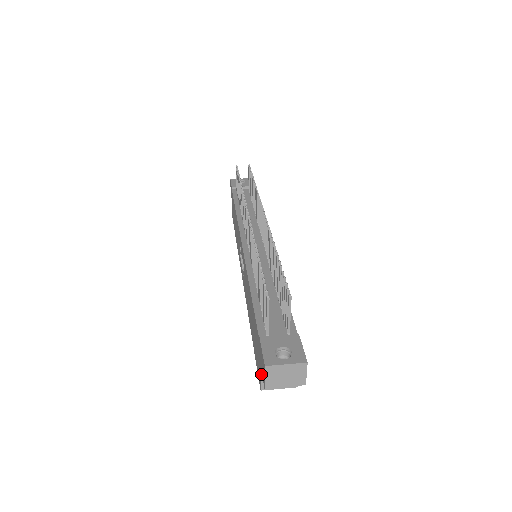
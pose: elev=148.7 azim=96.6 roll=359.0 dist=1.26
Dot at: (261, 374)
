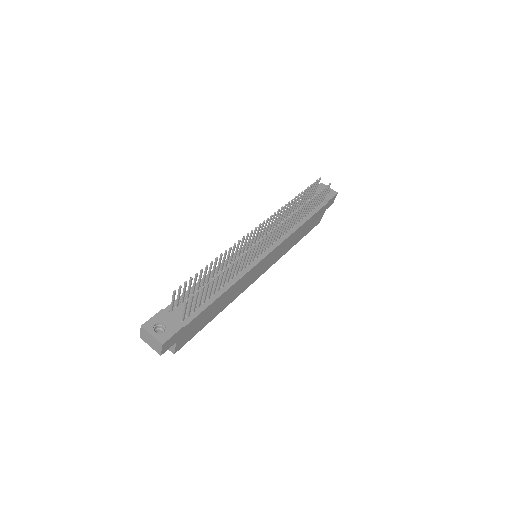
Dot at: occluded
